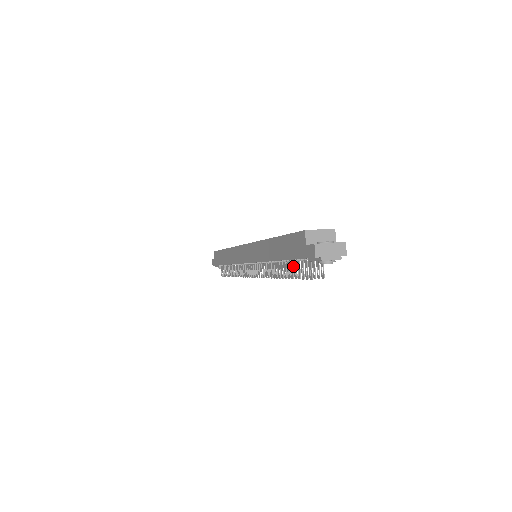
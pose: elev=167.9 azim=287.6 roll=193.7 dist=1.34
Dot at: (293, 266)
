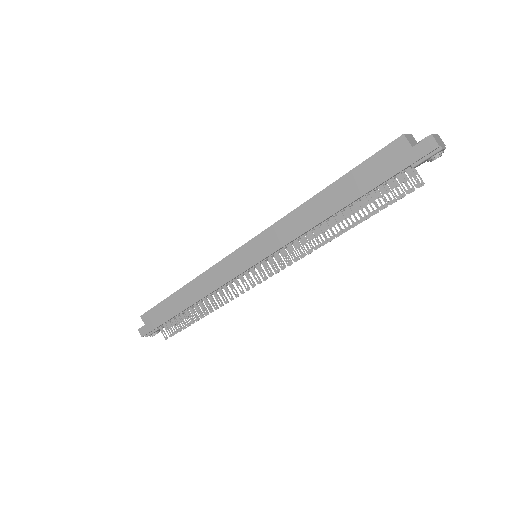
Dot at: occluded
